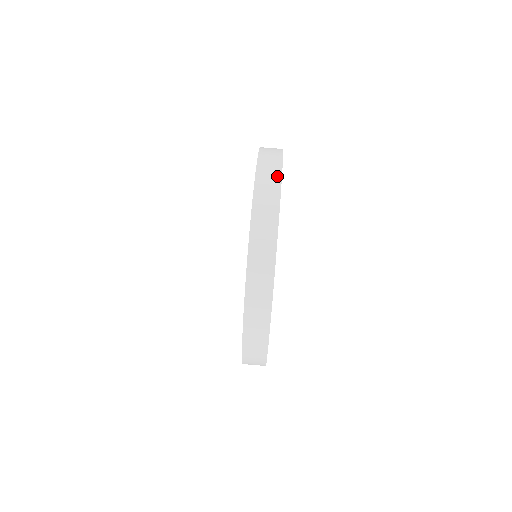
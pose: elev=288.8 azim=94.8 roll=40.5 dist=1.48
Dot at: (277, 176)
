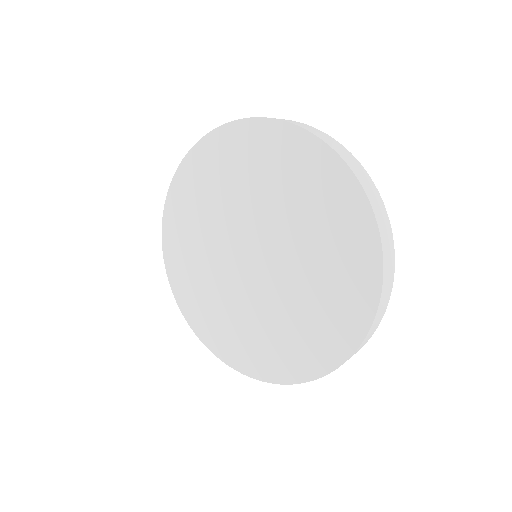
Dot at: (305, 124)
